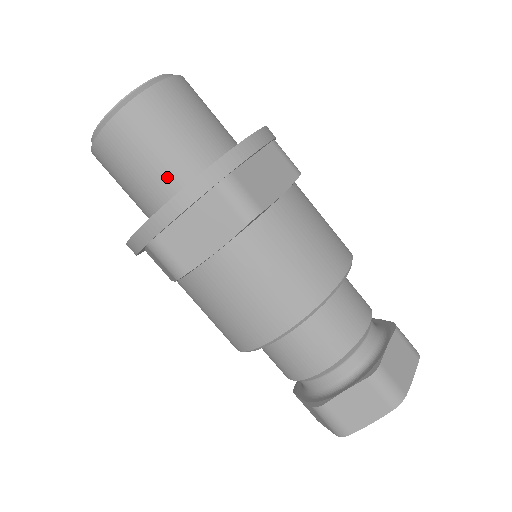
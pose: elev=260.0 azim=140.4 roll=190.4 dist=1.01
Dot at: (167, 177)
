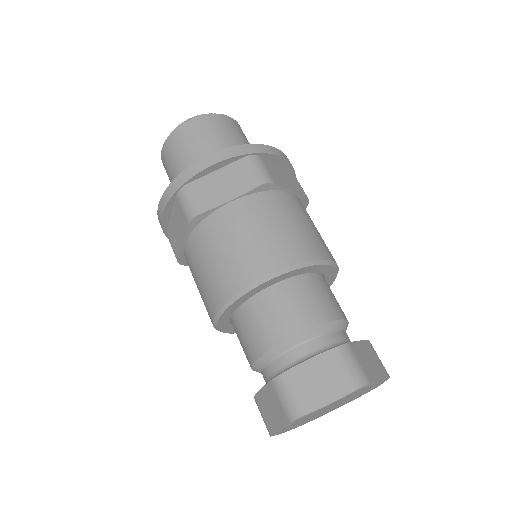
Dot at: occluded
